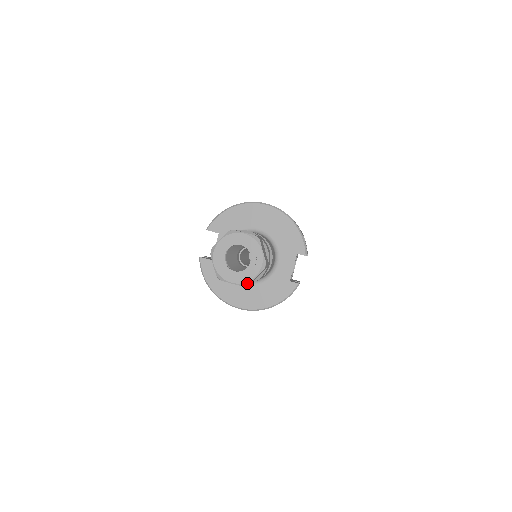
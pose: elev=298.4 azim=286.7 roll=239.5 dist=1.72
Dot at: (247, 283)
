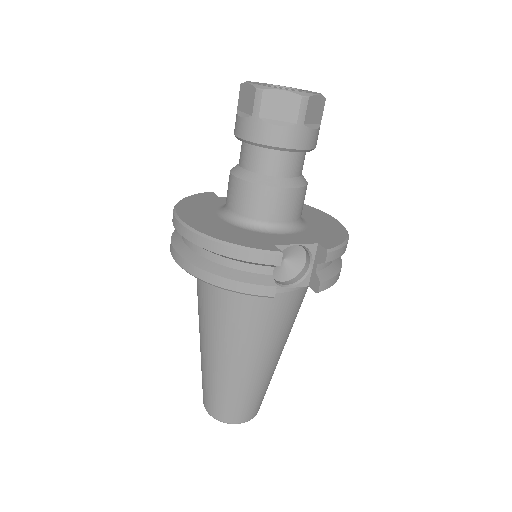
Dot at: (265, 88)
